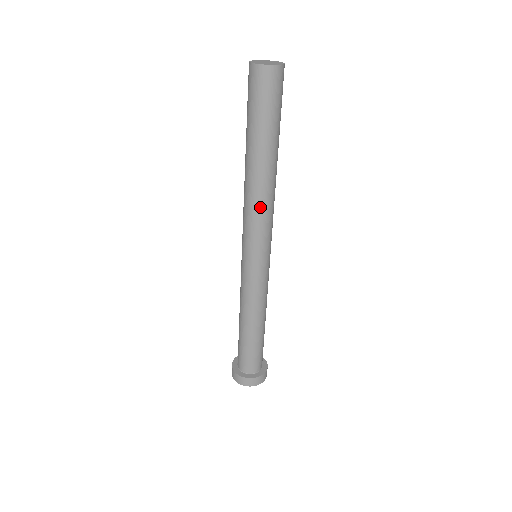
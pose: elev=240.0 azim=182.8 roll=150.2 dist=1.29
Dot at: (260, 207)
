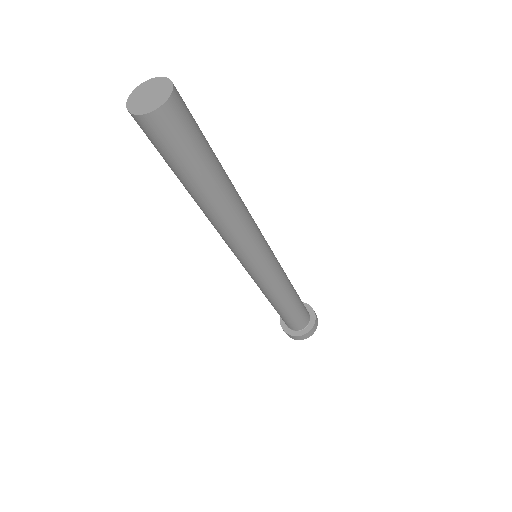
Dot at: (230, 233)
